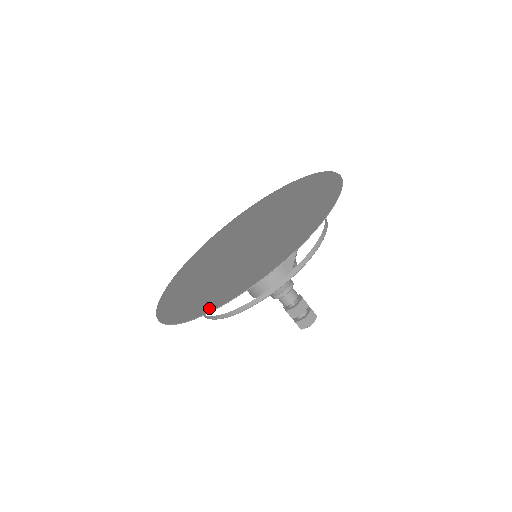
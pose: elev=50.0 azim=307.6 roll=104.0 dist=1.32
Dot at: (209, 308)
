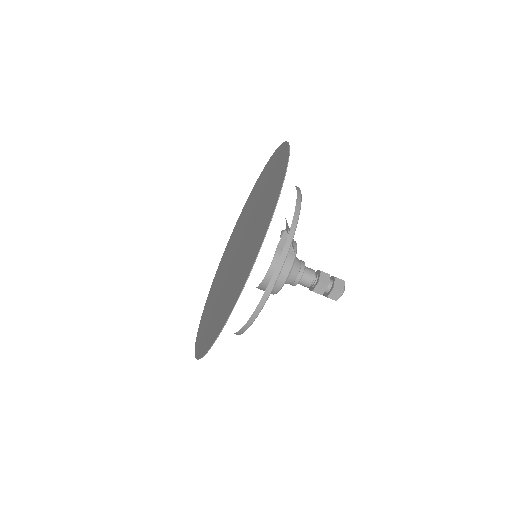
Dot at: (226, 317)
